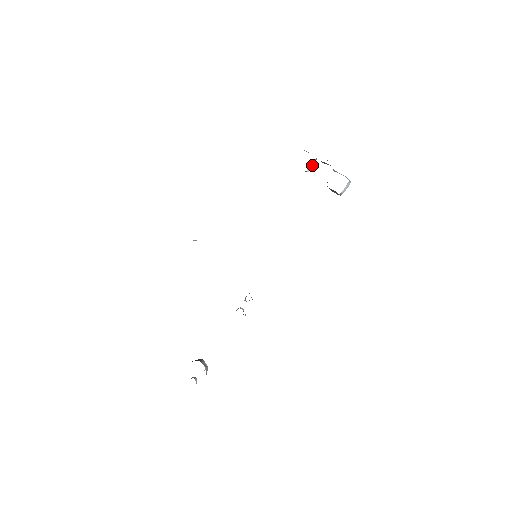
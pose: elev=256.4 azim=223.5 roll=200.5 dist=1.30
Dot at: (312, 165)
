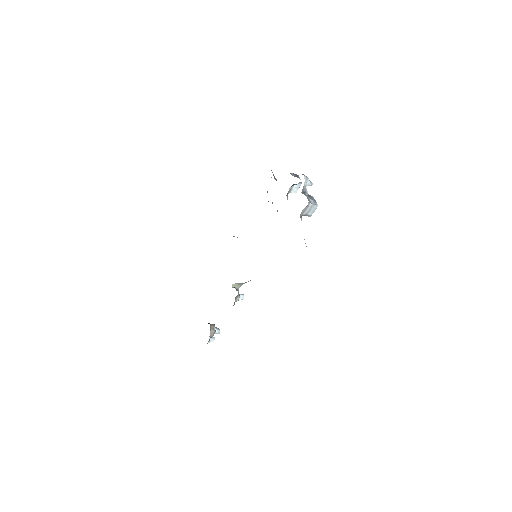
Dot at: (298, 188)
